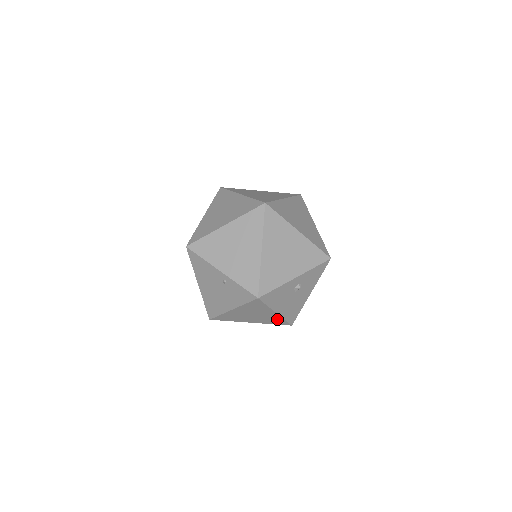
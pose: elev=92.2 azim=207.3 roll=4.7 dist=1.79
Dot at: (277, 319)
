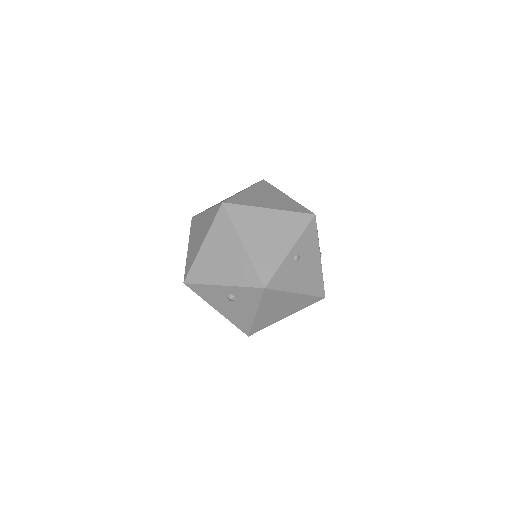
Dot at: occluded
